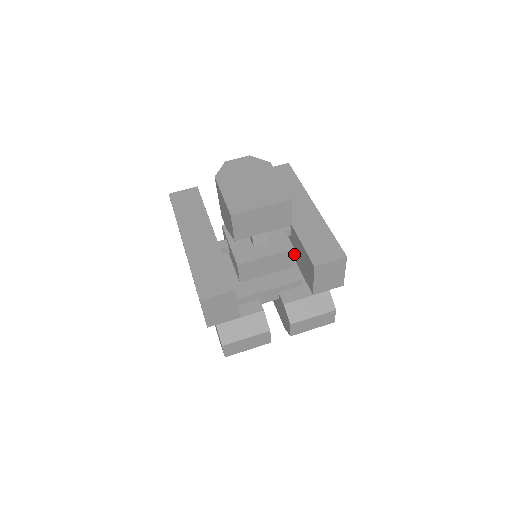
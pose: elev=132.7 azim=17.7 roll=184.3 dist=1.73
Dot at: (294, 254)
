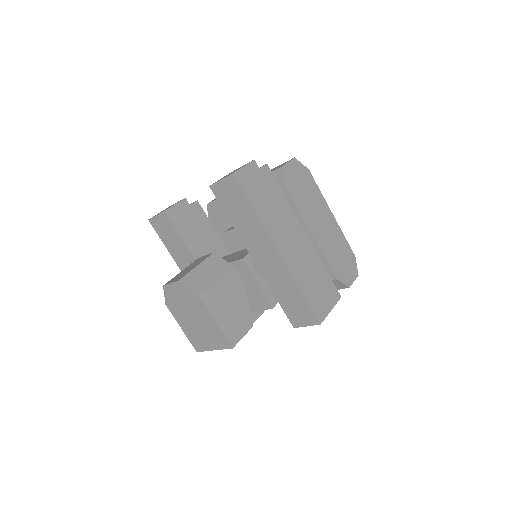
Dot at: occluded
